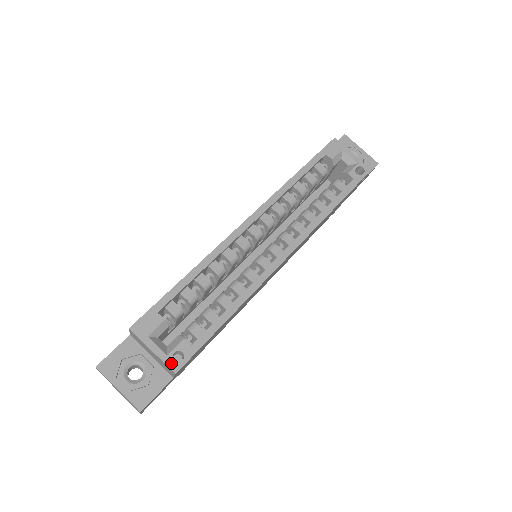
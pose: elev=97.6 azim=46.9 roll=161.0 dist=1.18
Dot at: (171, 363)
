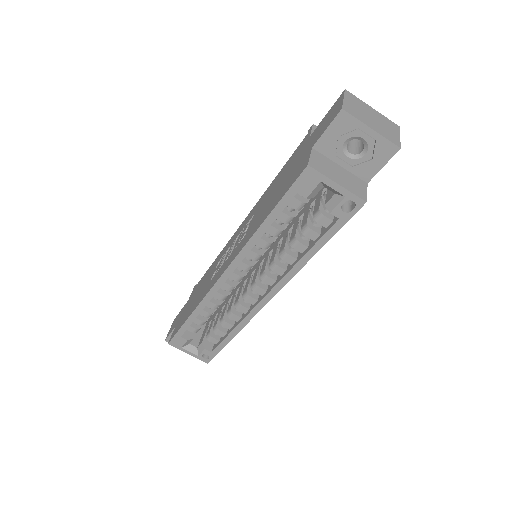
Dot at: (202, 359)
